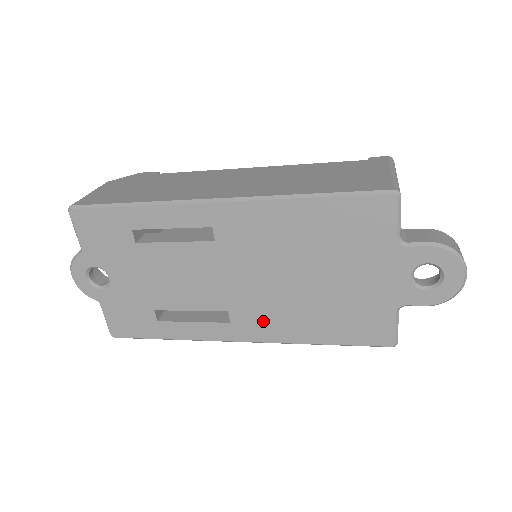
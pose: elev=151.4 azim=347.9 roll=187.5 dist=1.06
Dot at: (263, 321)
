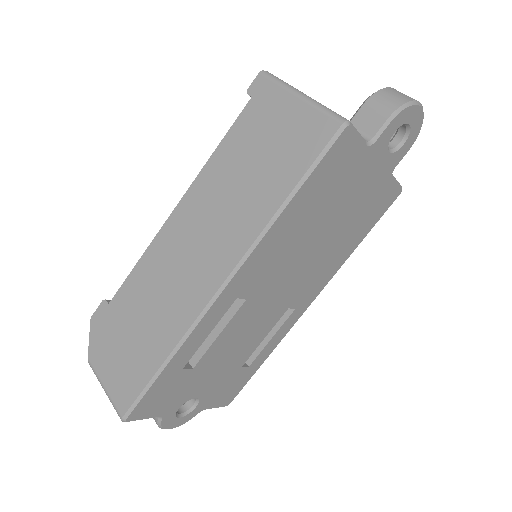
Dot at: (314, 283)
